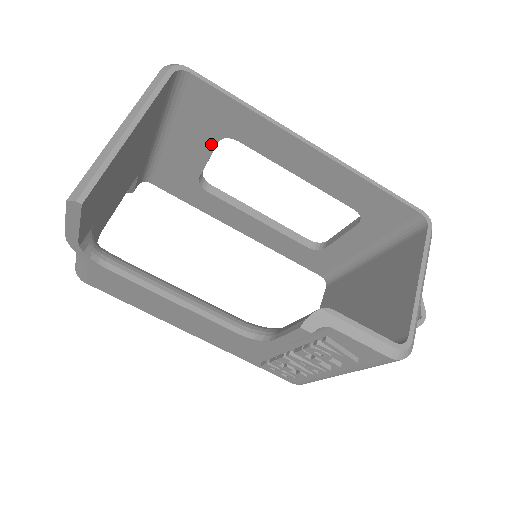
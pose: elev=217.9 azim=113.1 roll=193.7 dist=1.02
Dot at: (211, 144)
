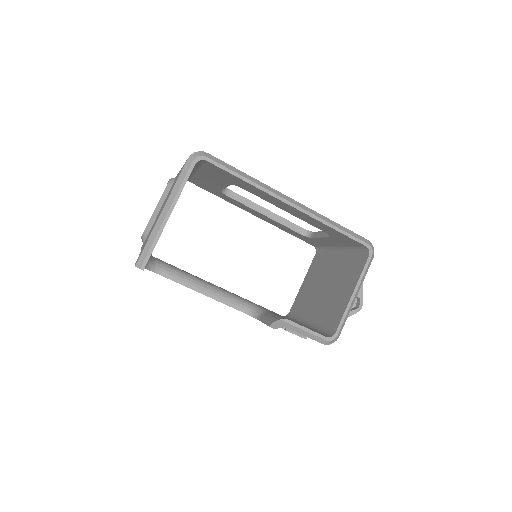
Dot at: (226, 184)
